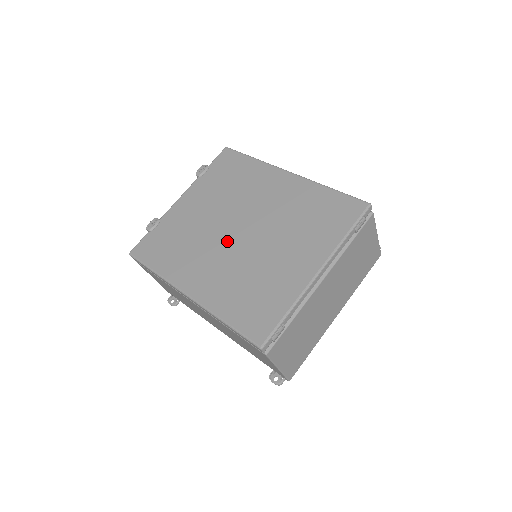
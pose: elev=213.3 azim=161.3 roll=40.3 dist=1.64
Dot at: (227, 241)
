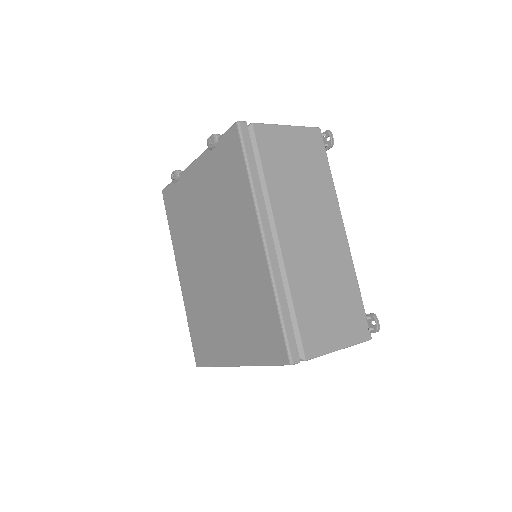
Dot at: (204, 261)
